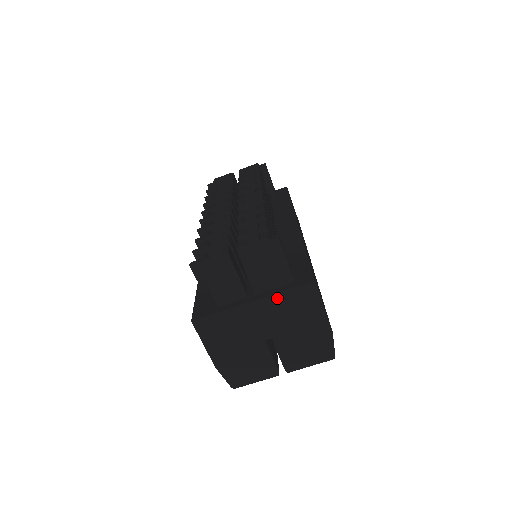
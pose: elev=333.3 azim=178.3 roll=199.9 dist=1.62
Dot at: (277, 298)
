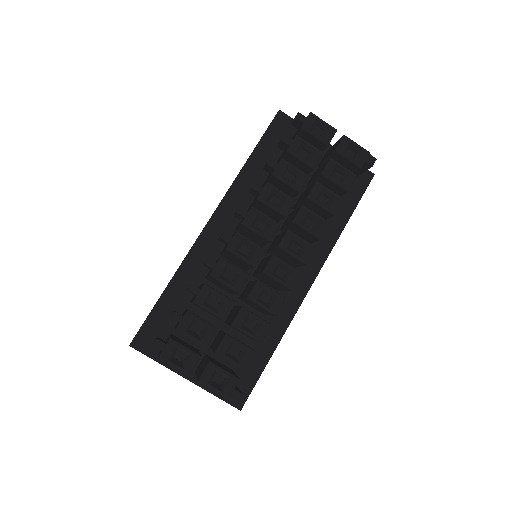
Dot at: (206, 390)
